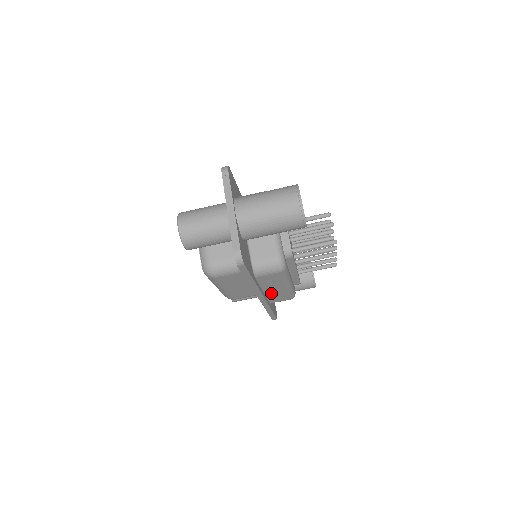
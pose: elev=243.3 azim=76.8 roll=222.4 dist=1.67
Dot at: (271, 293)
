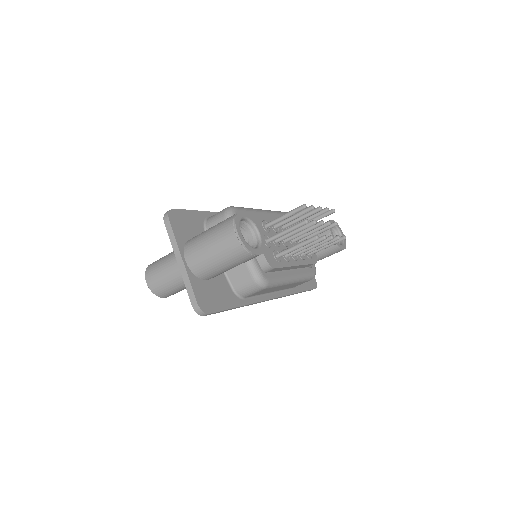
Dot at: (281, 289)
